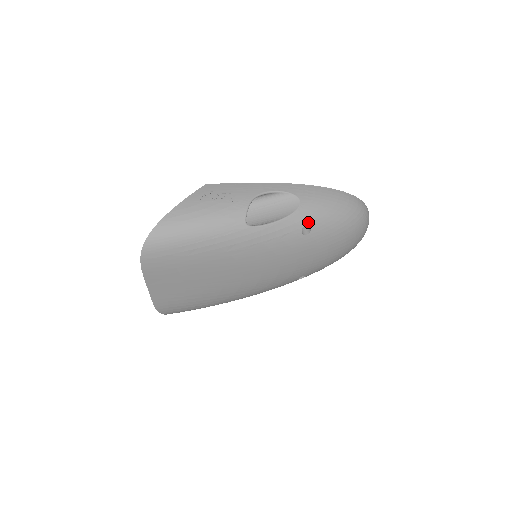
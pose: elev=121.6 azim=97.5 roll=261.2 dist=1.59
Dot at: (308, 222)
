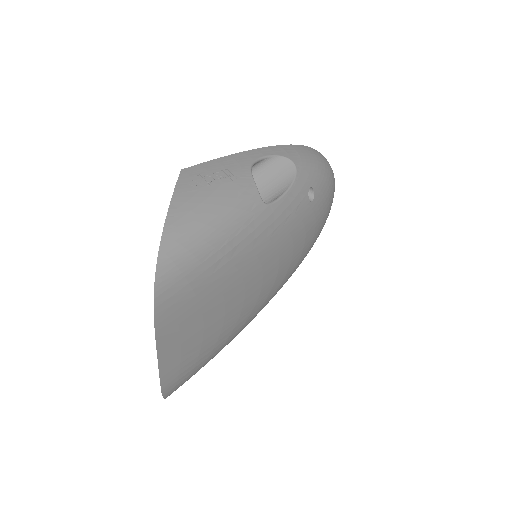
Dot at: (310, 184)
